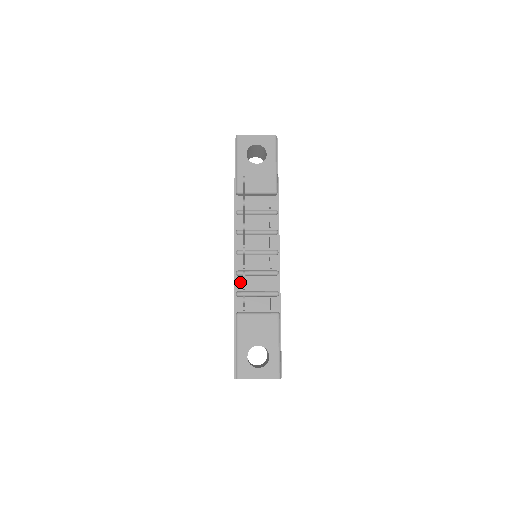
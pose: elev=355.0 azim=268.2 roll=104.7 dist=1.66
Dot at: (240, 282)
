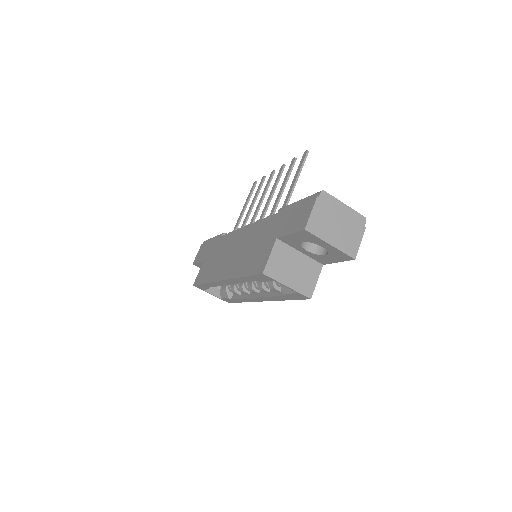
Dot at: occluded
